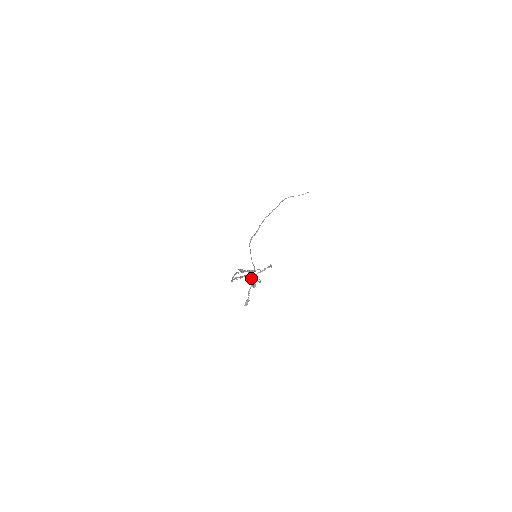
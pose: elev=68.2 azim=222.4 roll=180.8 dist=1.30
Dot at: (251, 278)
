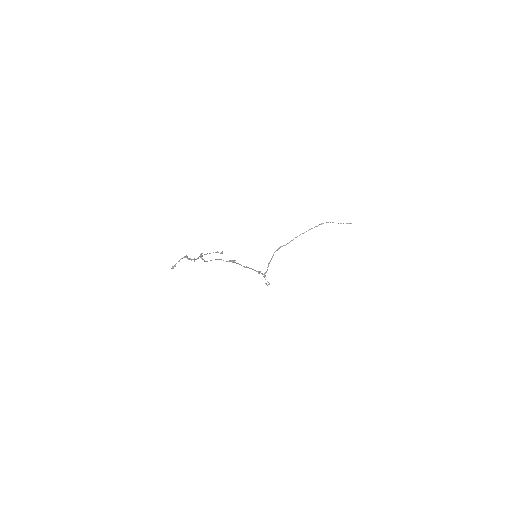
Dot at: (199, 256)
